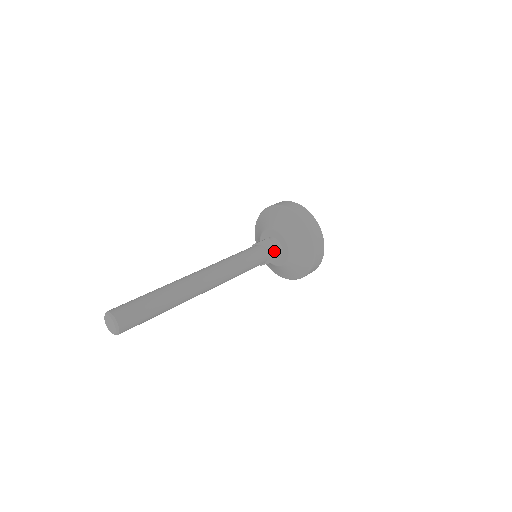
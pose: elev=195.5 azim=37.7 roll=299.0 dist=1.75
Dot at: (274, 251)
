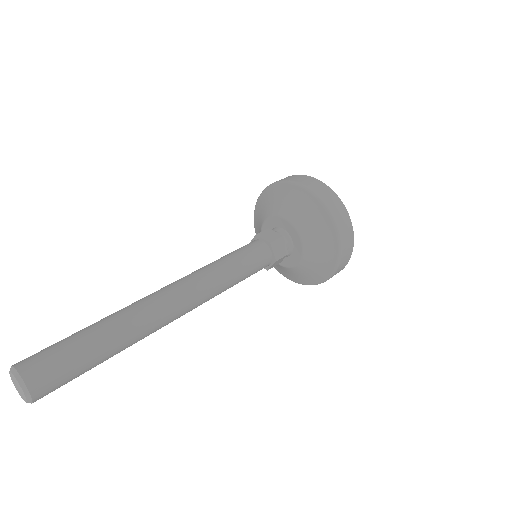
Dot at: (282, 258)
